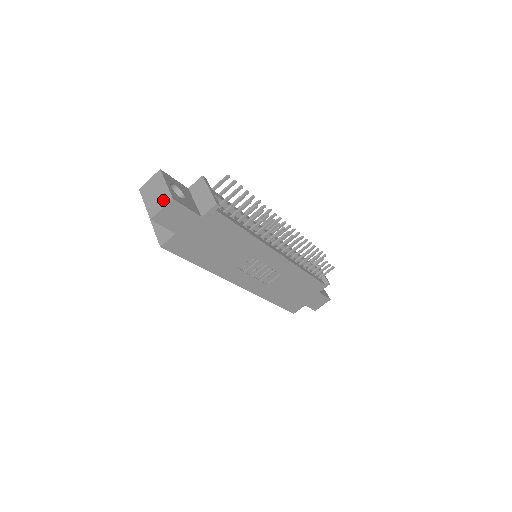
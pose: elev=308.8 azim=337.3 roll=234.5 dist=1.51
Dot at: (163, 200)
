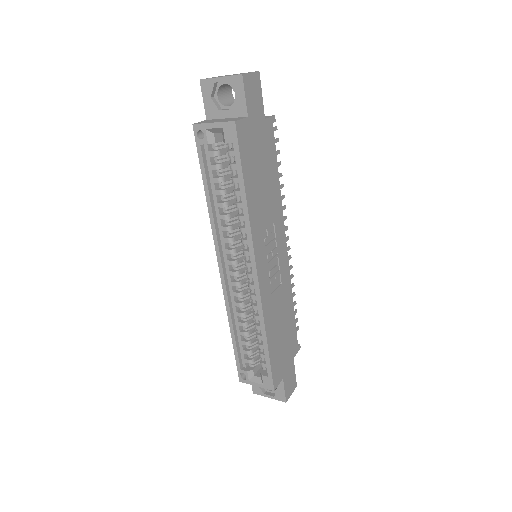
Dot at: occluded
